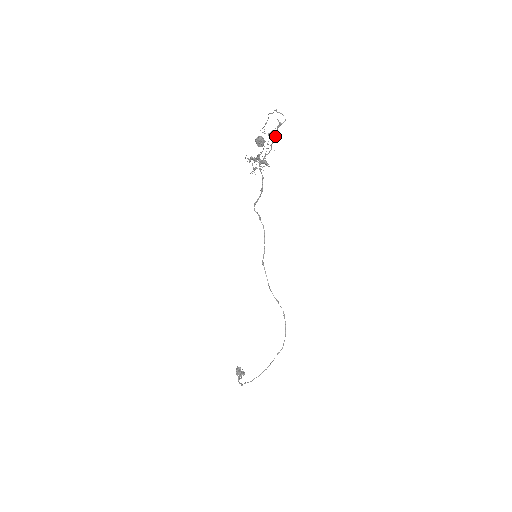
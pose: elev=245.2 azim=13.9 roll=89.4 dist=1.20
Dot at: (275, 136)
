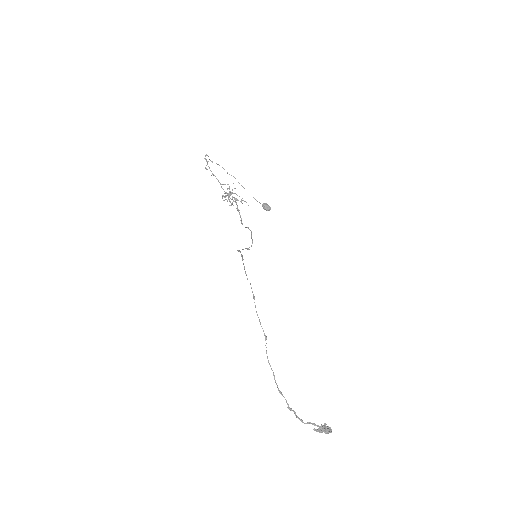
Dot at: (209, 167)
